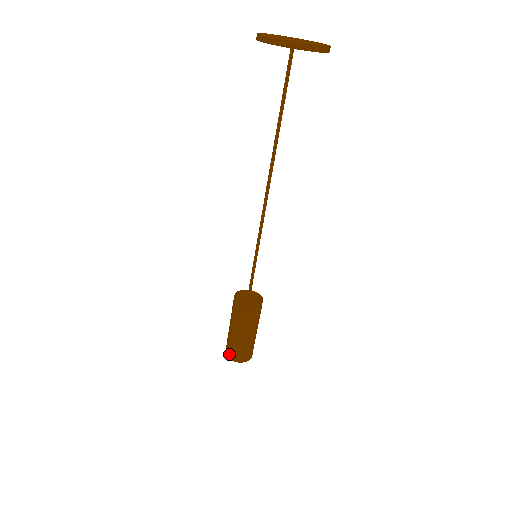
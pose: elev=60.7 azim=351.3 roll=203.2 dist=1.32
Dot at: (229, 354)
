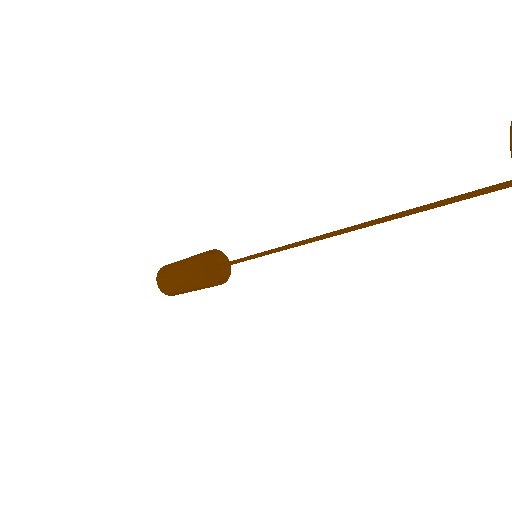
Dot at: (160, 283)
